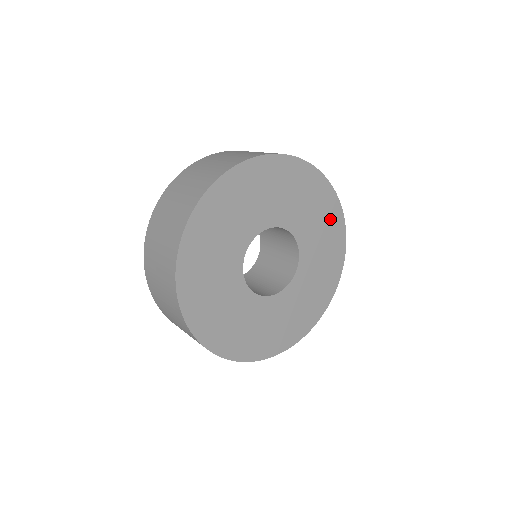
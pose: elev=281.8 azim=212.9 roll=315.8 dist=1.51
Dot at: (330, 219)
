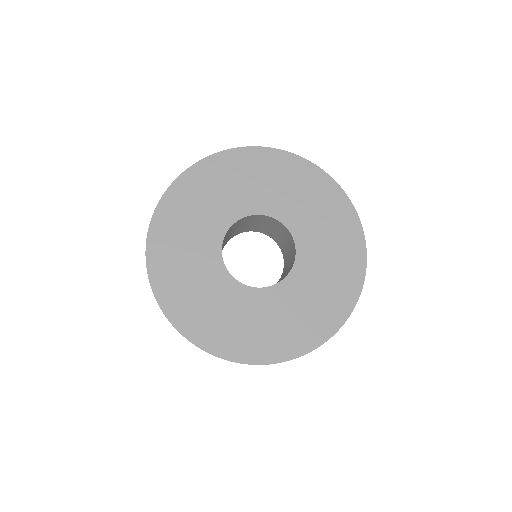
Dot at: (344, 232)
